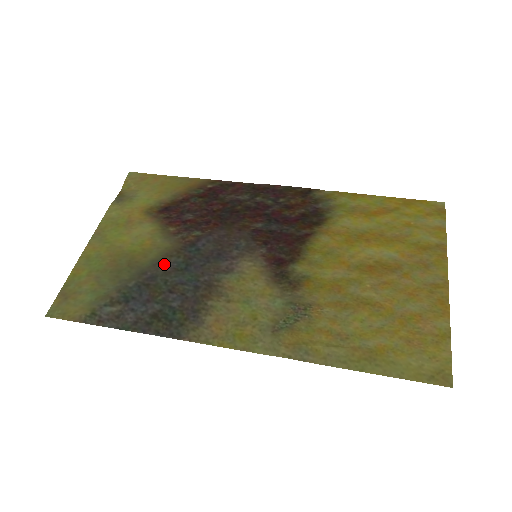
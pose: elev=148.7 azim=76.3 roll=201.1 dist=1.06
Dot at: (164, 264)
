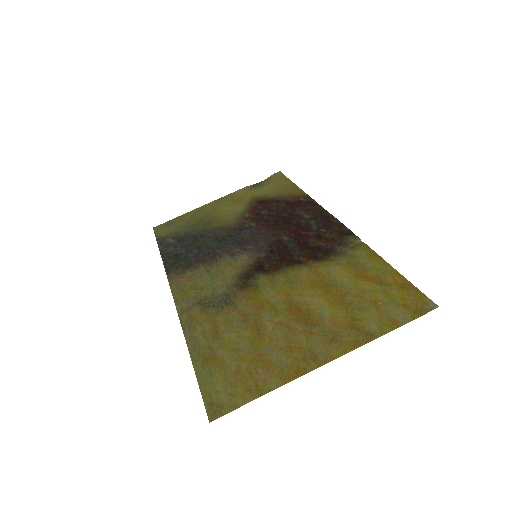
Dot at: (217, 232)
